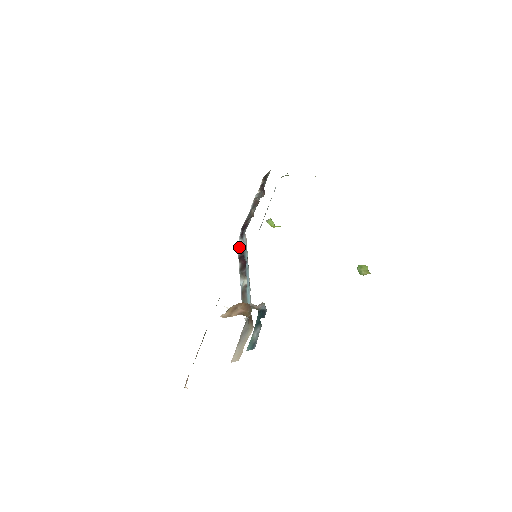
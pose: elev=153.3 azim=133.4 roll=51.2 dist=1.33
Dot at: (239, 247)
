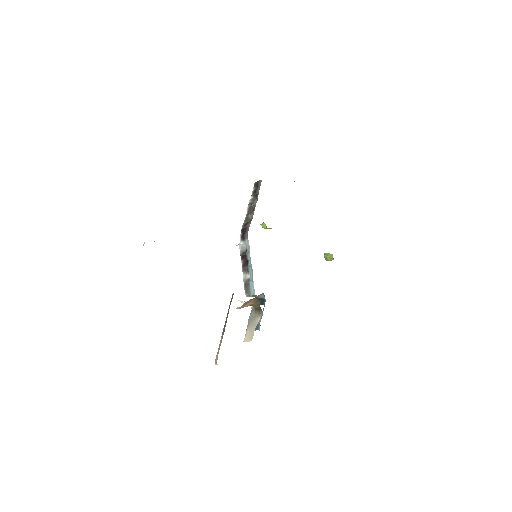
Dot at: (241, 247)
